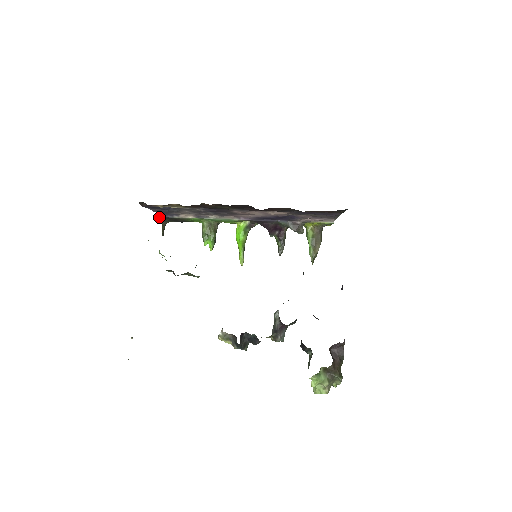
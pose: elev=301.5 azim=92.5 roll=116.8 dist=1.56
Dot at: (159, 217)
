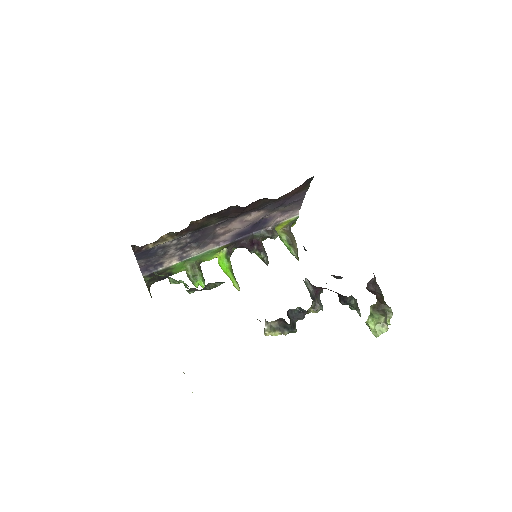
Dot at: (143, 277)
